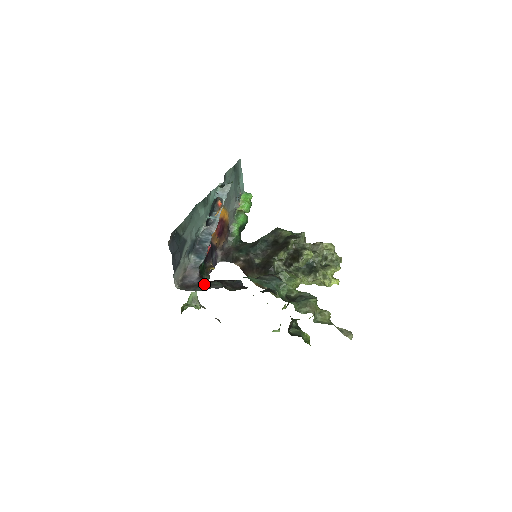
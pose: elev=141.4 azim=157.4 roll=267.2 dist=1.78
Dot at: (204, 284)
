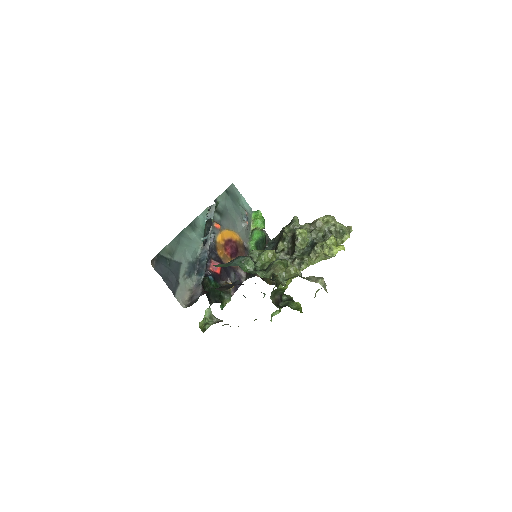
Dot at: occluded
